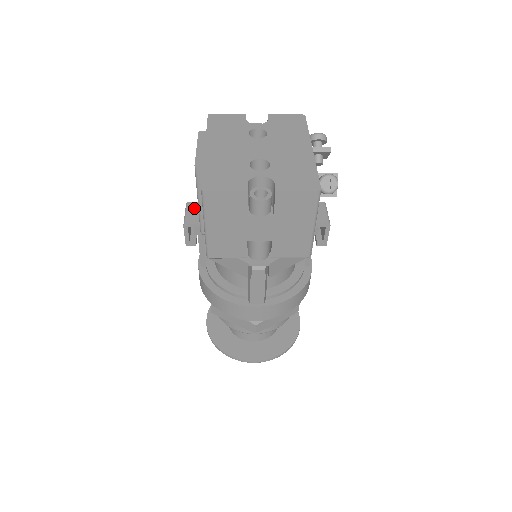
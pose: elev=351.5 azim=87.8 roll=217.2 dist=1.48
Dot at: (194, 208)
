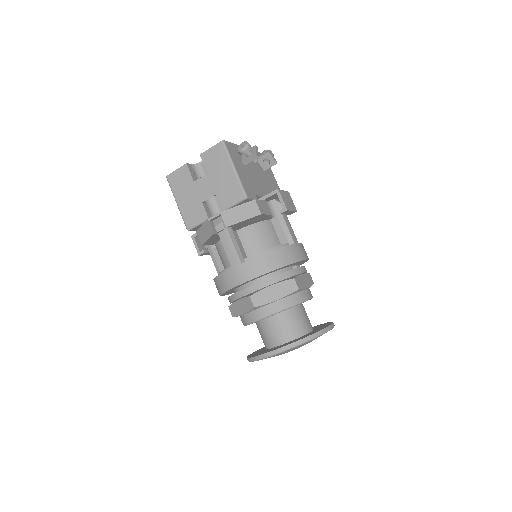
Dot at: occluded
